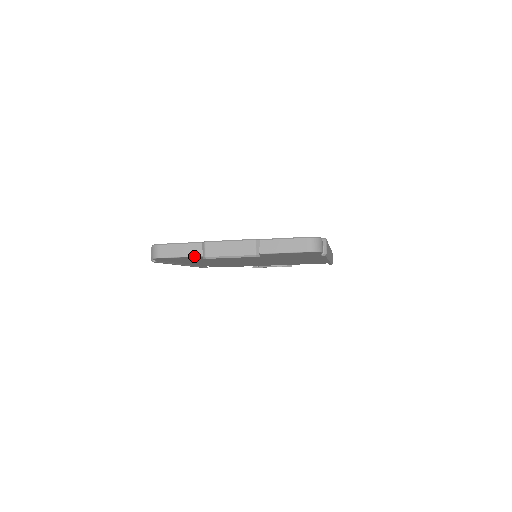
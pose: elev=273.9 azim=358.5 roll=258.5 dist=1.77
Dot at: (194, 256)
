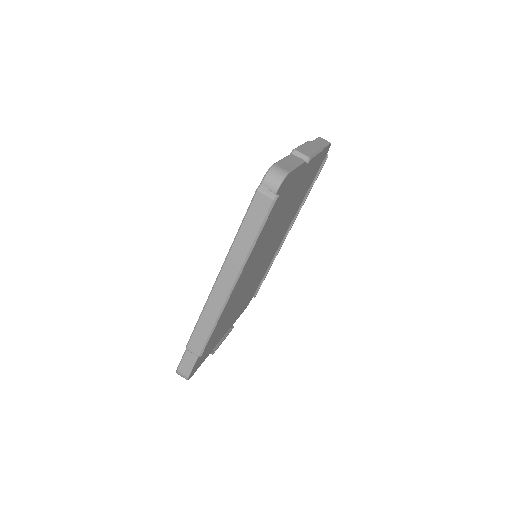
Dot at: (302, 163)
